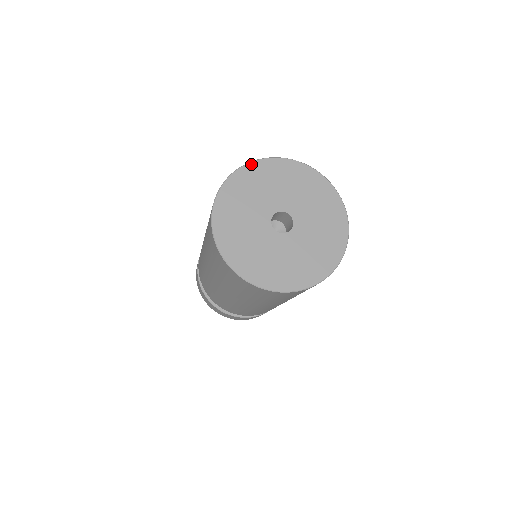
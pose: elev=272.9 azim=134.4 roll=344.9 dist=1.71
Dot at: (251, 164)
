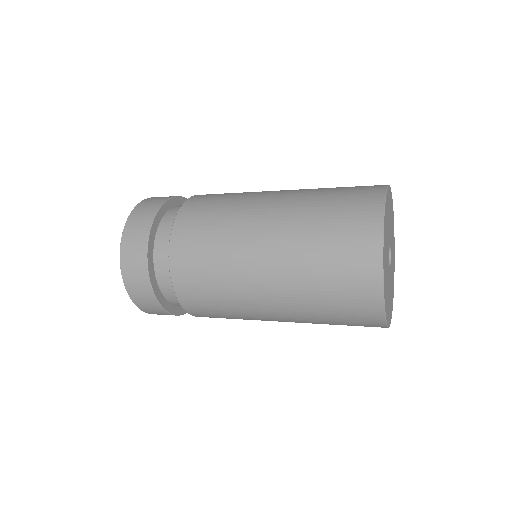
Dot at: occluded
